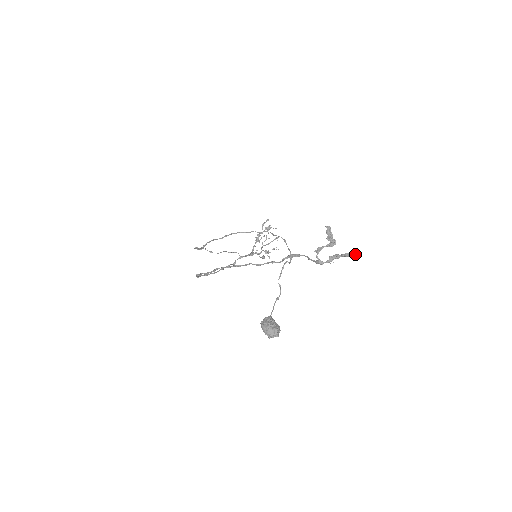
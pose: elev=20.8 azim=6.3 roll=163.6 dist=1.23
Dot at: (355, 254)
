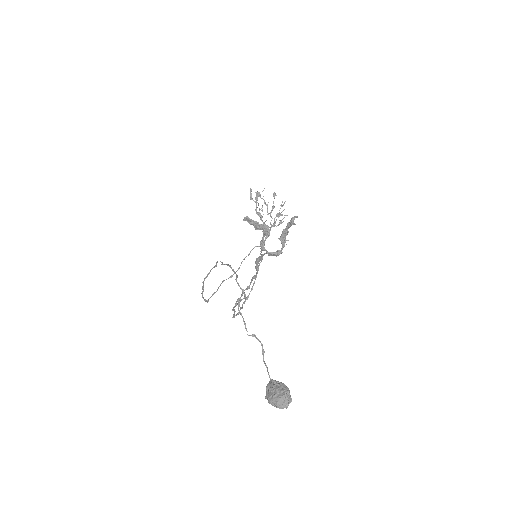
Dot at: (294, 218)
